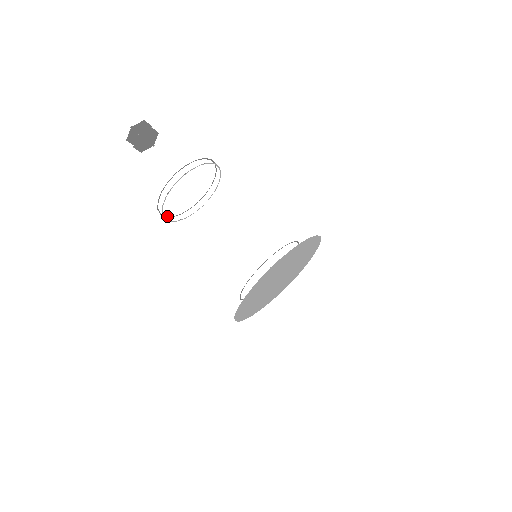
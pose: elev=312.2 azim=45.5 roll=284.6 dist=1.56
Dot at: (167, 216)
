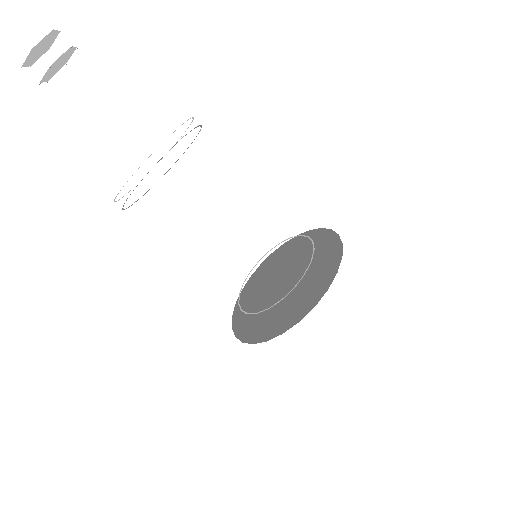
Dot at: occluded
